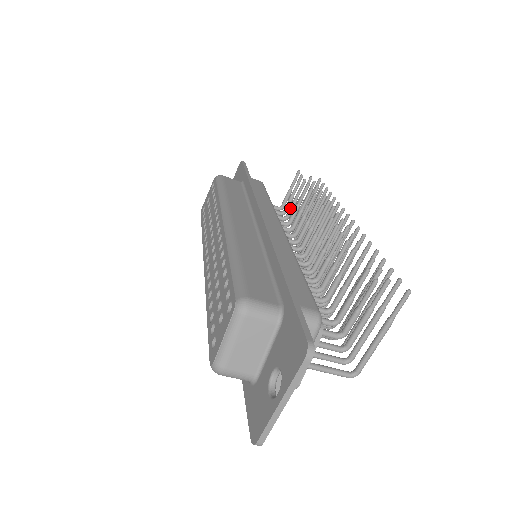
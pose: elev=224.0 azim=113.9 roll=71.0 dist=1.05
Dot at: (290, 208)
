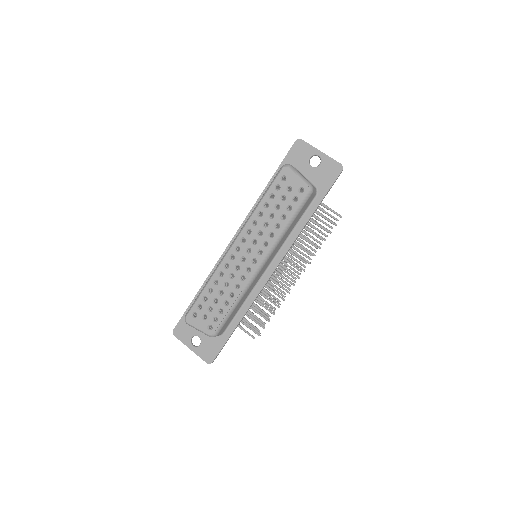
Dot at: (309, 220)
